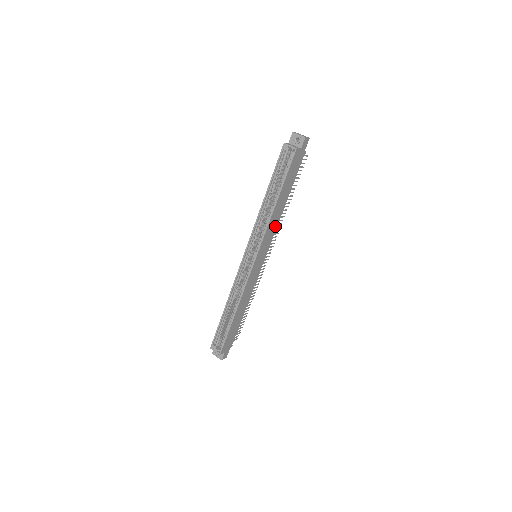
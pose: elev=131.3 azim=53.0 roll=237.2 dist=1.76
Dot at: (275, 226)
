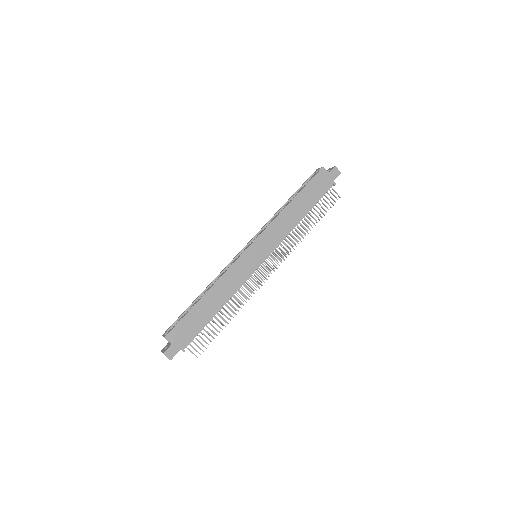
Dot at: (285, 232)
